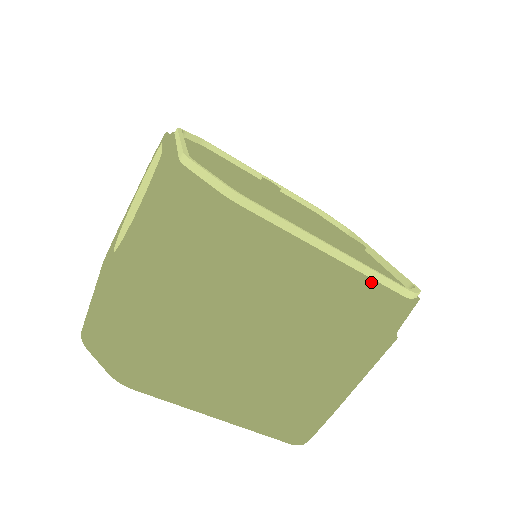
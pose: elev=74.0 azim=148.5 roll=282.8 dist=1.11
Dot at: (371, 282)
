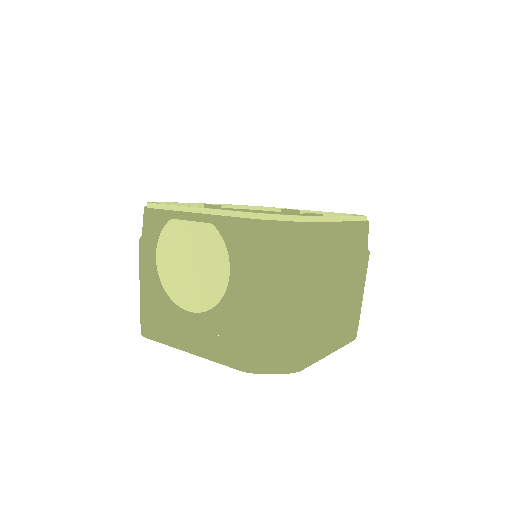
Dot at: (358, 223)
